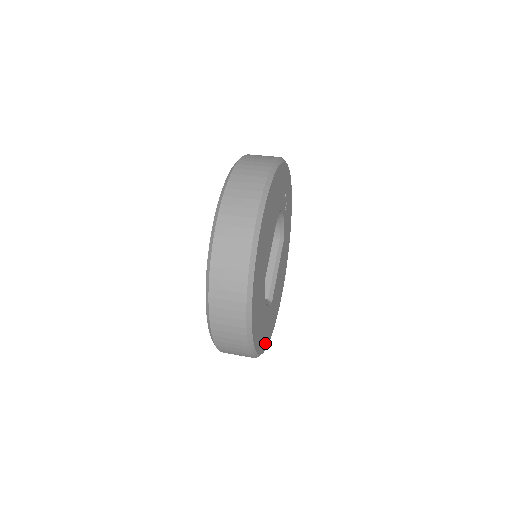
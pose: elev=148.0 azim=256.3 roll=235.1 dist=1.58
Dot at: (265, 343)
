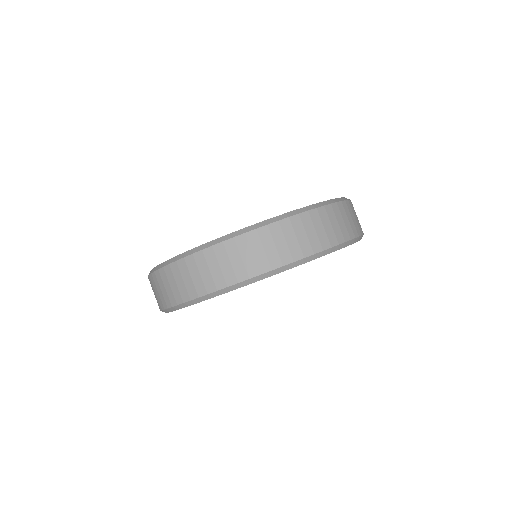
Dot at: occluded
